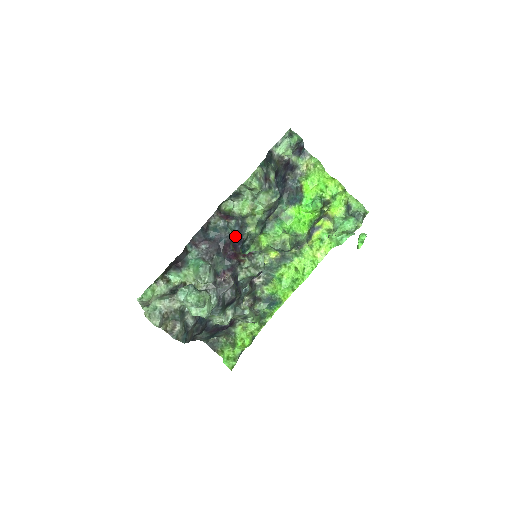
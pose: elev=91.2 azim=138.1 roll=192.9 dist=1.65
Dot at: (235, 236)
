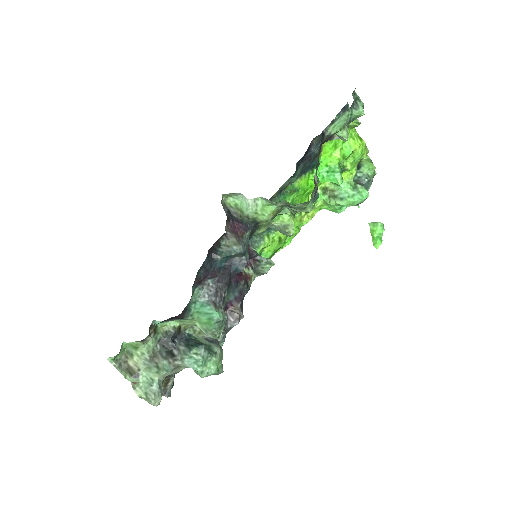
Dot at: occluded
